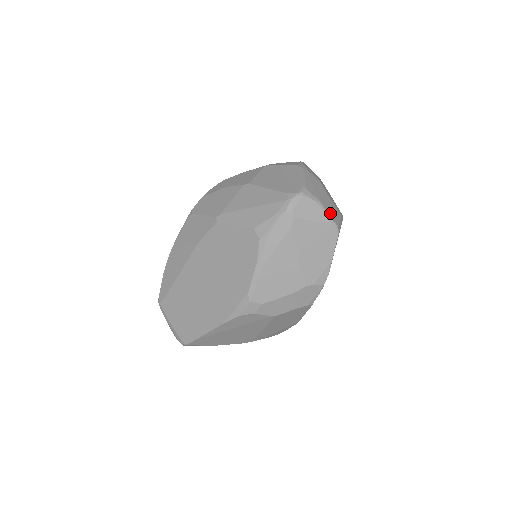
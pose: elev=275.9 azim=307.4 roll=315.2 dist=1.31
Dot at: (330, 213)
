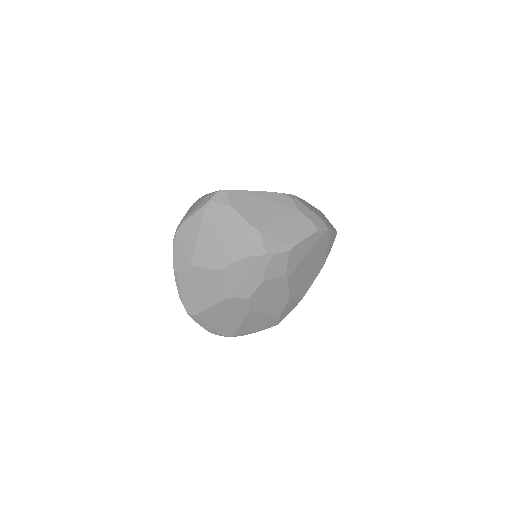
Dot at: occluded
